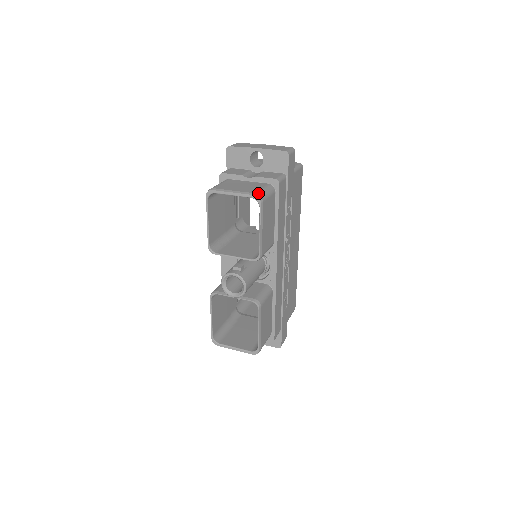
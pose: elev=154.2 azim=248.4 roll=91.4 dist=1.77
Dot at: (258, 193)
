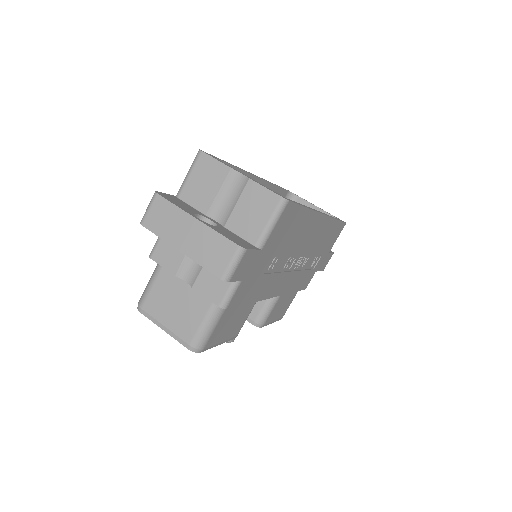
Dot at: (193, 344)
